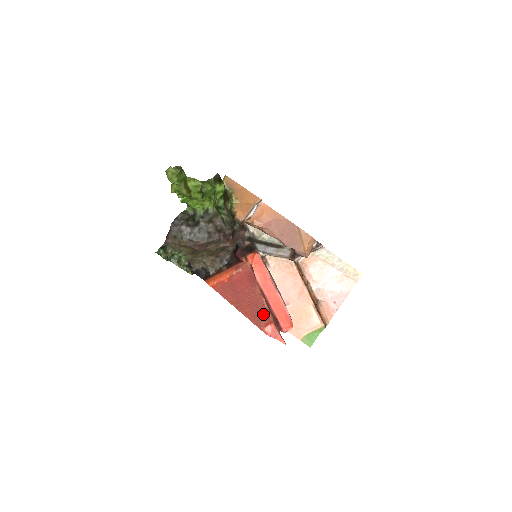
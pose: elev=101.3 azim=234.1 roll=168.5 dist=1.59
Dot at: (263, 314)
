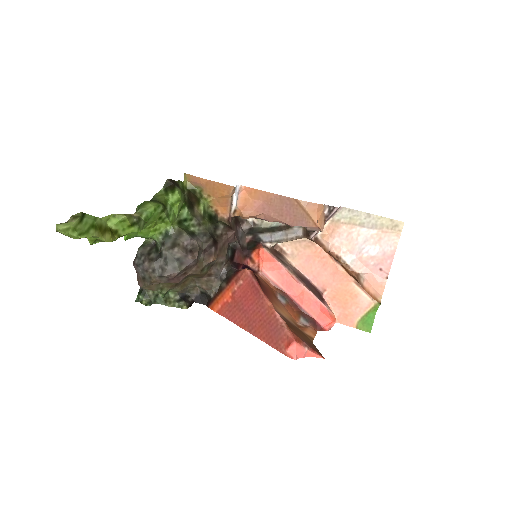
Dot at: (280, 332)
